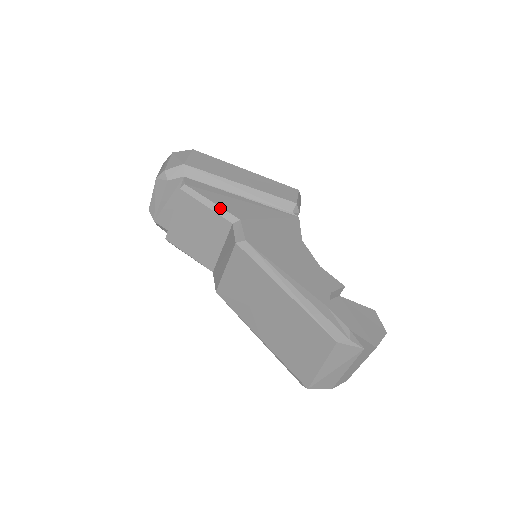
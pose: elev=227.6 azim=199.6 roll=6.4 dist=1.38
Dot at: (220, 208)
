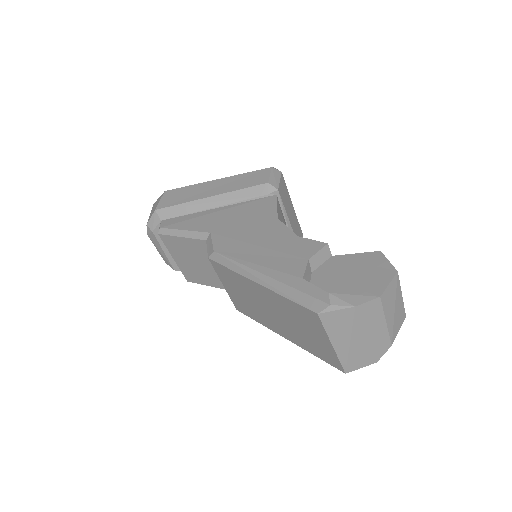
Dot at: (192, 232)
